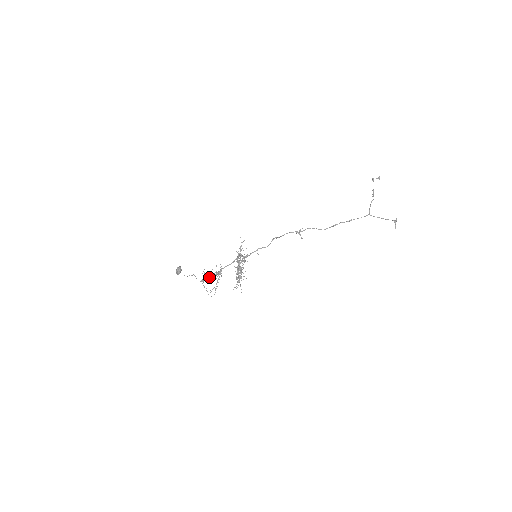
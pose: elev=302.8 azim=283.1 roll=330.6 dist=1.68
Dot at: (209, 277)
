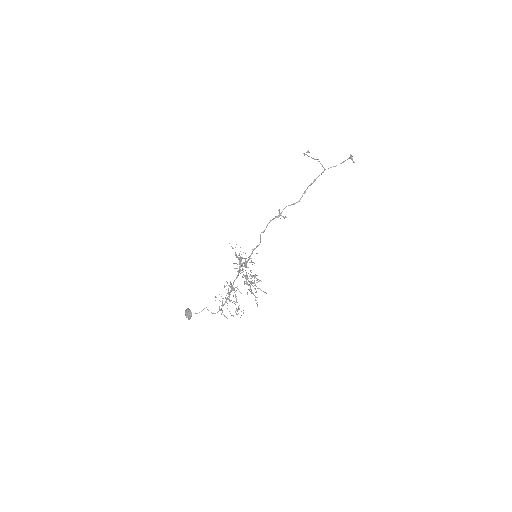
Dot at: occluded
